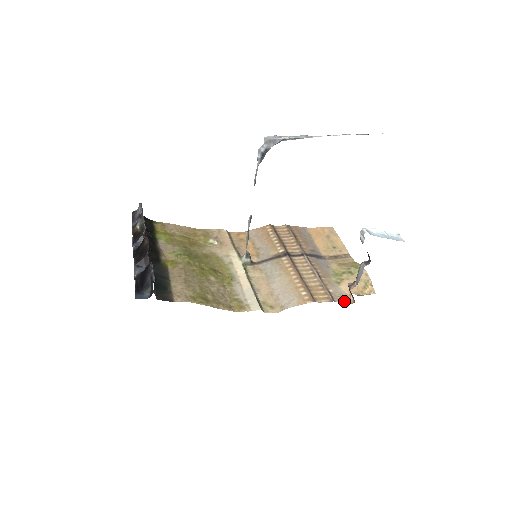
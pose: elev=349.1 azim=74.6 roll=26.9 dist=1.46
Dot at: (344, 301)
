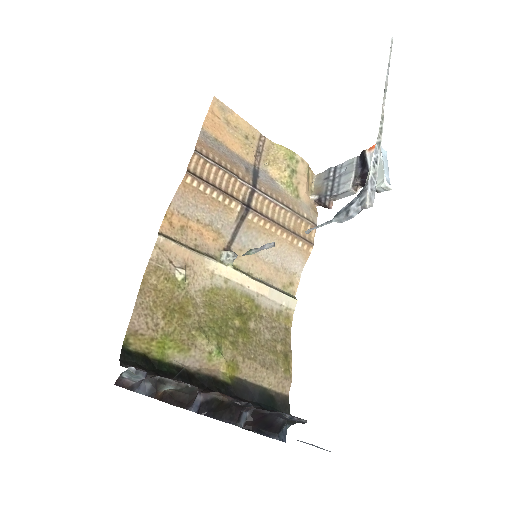
Dot at: (317, 215)
